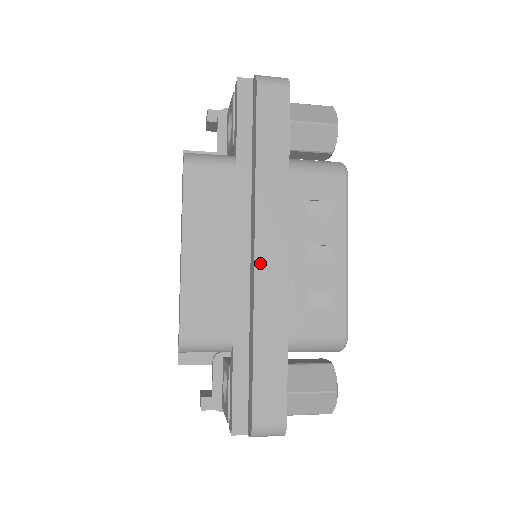
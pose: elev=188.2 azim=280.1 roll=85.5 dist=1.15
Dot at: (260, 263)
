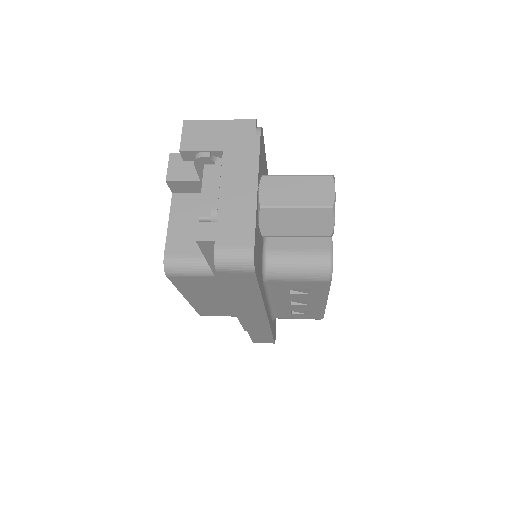
Dot at: (246, 320)
